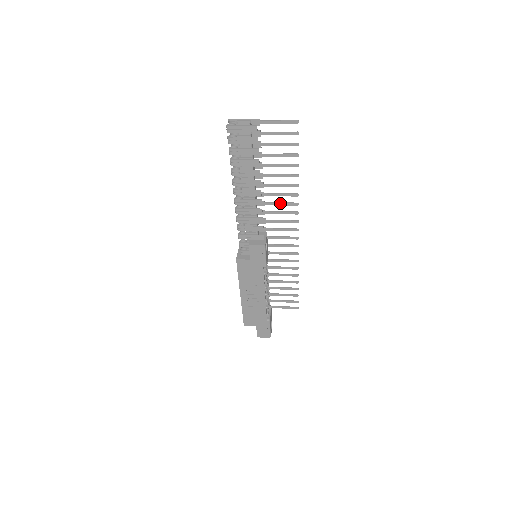
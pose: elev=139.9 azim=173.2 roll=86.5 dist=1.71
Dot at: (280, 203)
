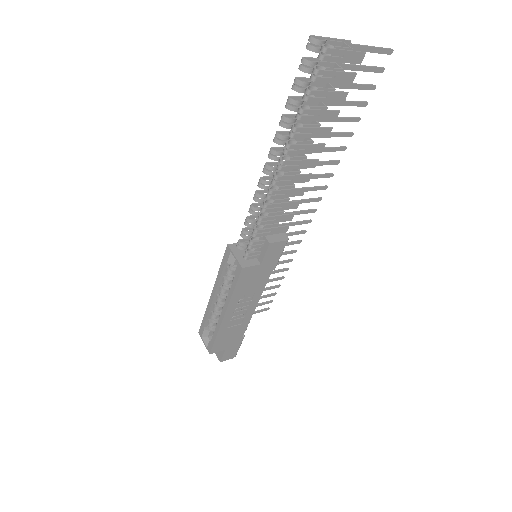
Dot at: (313, 175)
